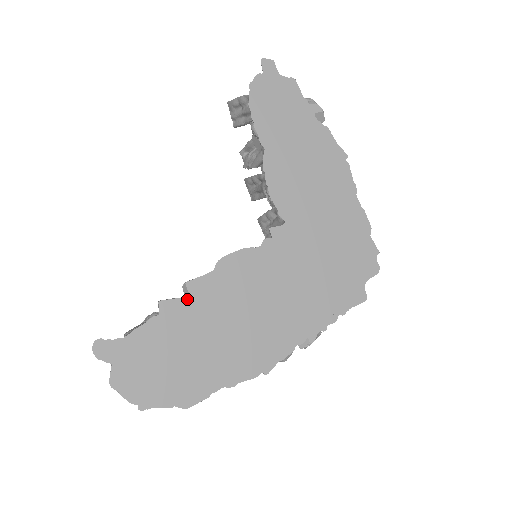
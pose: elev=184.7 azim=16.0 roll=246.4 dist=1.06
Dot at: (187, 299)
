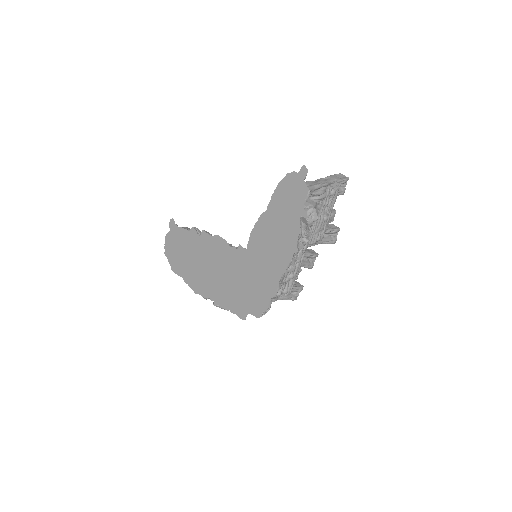
Dot at: (199, 236)
